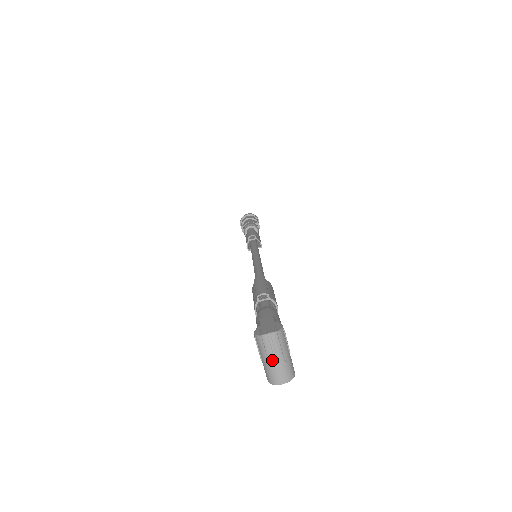
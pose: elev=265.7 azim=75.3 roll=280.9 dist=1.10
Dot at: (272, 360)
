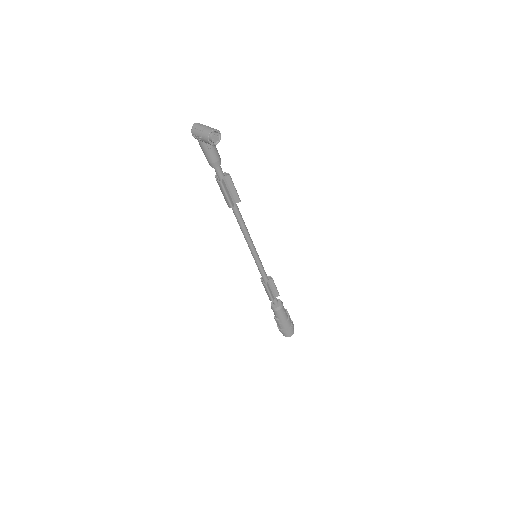
Dot at: (201, 128)
